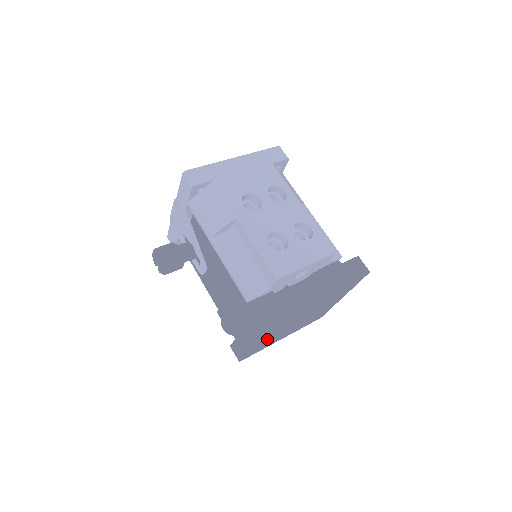
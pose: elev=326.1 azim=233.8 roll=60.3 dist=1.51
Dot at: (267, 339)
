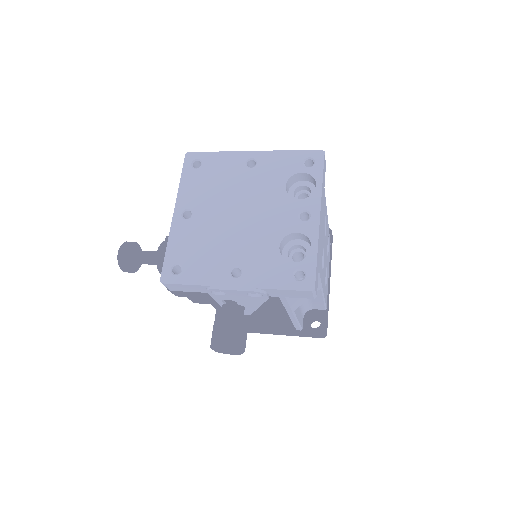
Dot at: occluded
